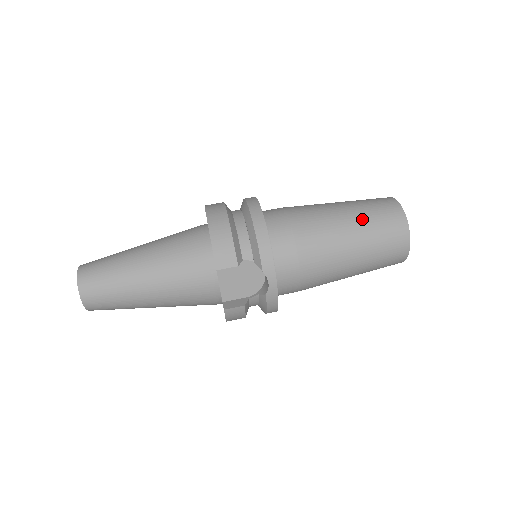
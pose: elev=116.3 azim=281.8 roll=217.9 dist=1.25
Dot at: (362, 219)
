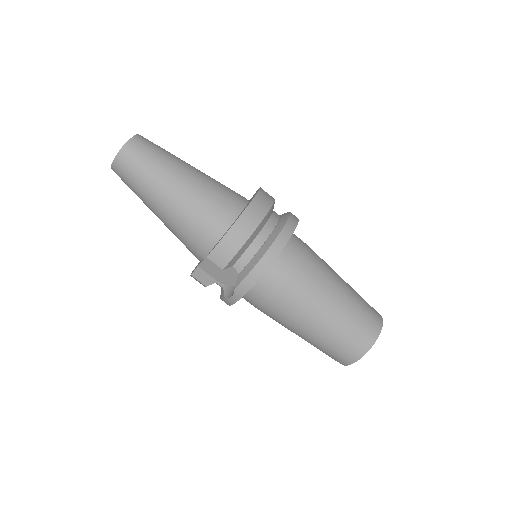
Dot at: (340, 322)
